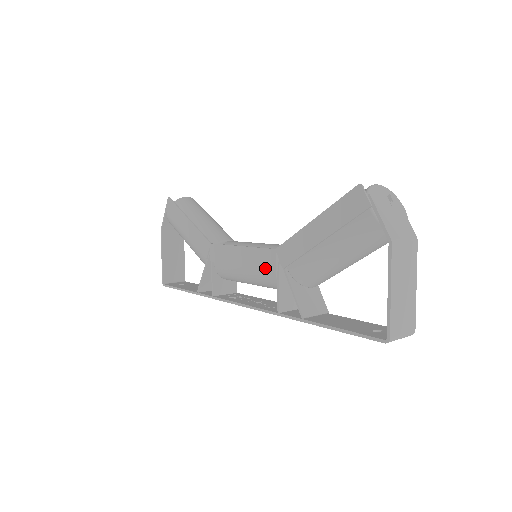
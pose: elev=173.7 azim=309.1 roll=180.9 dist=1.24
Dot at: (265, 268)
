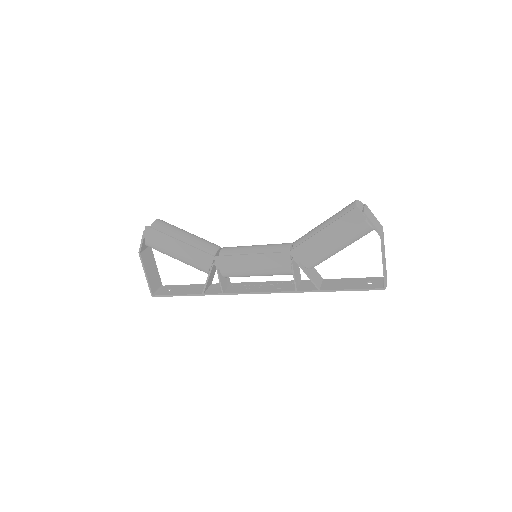
Dot at: (280, 265)
